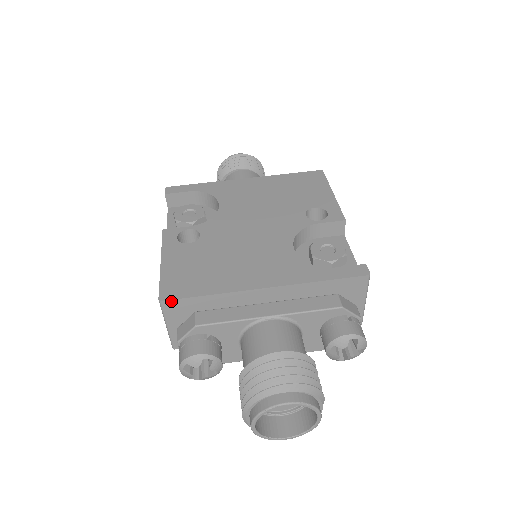
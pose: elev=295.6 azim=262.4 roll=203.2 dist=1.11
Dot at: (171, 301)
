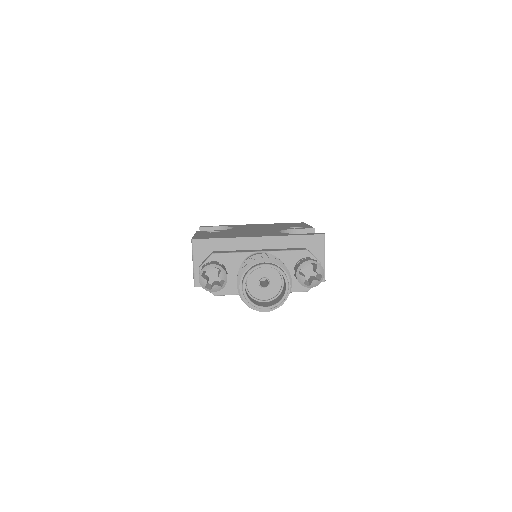
Dot at: (199, 240)
